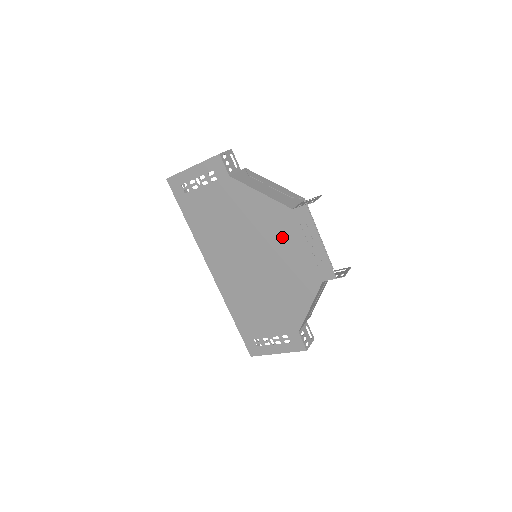
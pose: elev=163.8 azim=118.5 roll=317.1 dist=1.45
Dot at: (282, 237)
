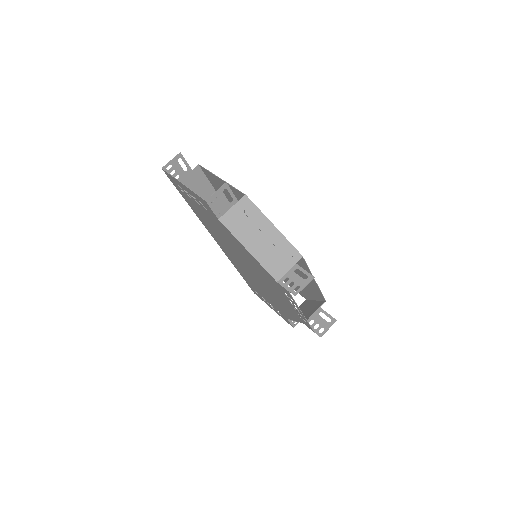
Dot at: (270, 283)
